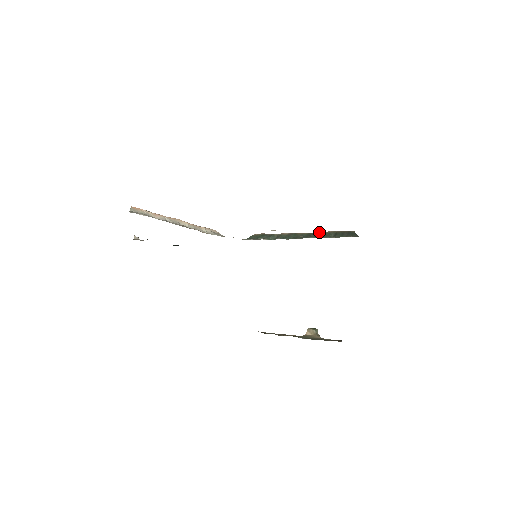
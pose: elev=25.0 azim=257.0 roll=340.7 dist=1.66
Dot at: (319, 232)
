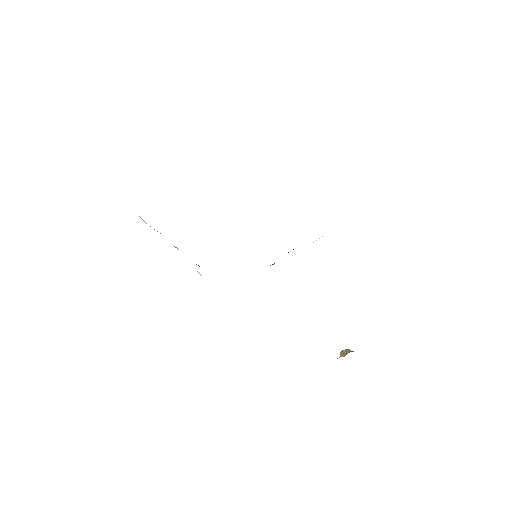
Dot at: occluded
